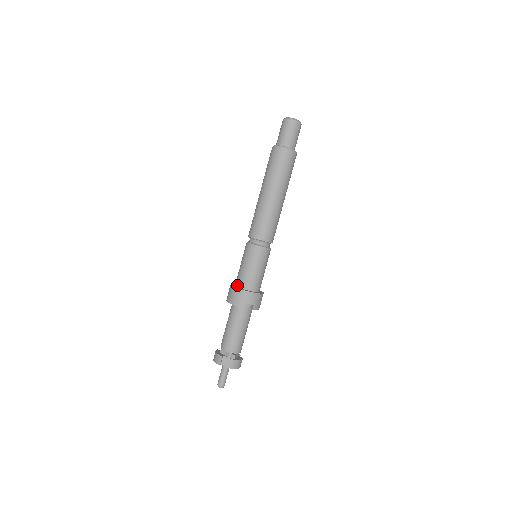
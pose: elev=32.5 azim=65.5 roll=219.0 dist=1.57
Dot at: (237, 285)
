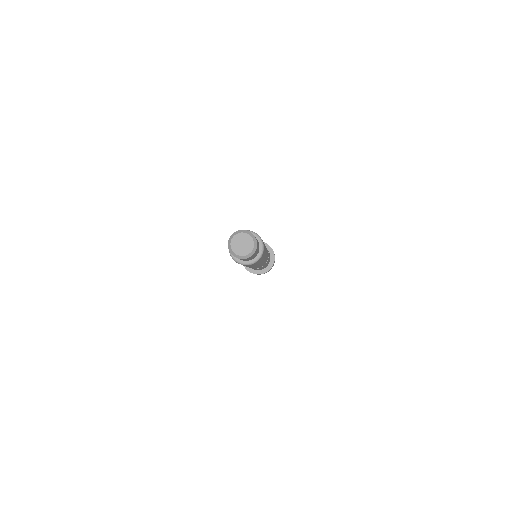
Dot at: occluded
